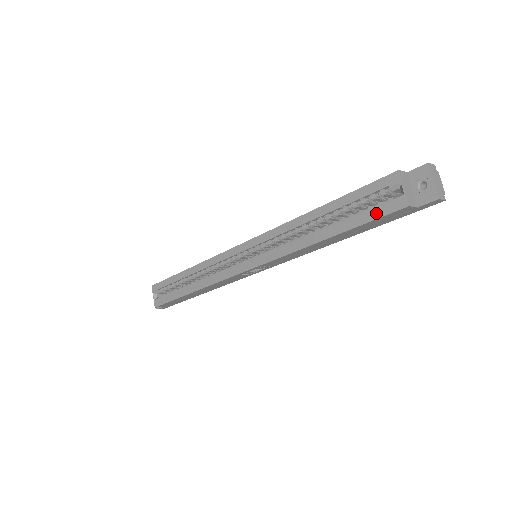
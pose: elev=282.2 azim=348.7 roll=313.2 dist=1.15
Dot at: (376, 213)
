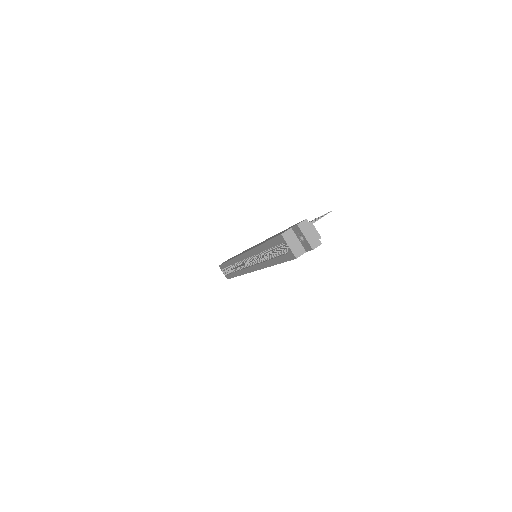
Dot at: (285, 258)
